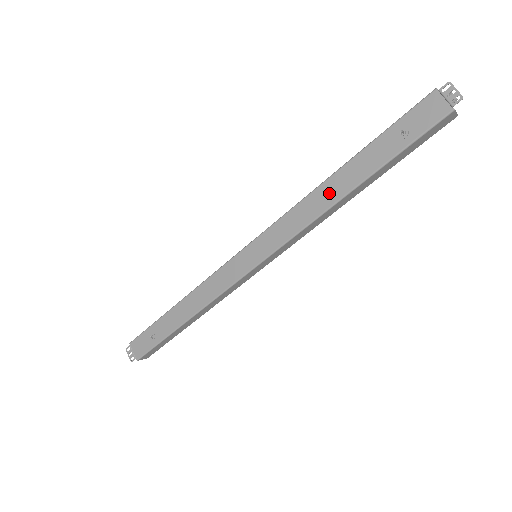
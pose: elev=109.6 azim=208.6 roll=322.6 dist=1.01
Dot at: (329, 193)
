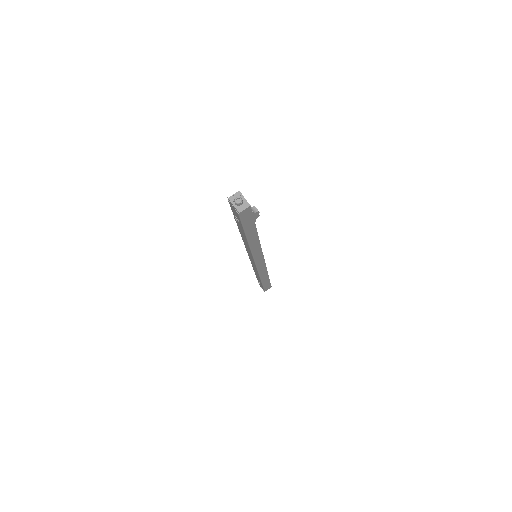
Dot at: (244, 239)
